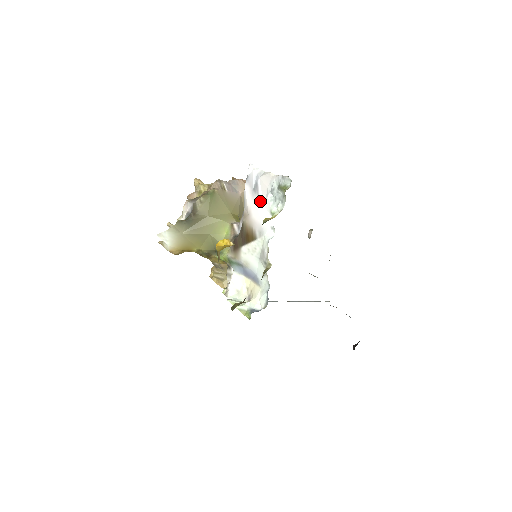
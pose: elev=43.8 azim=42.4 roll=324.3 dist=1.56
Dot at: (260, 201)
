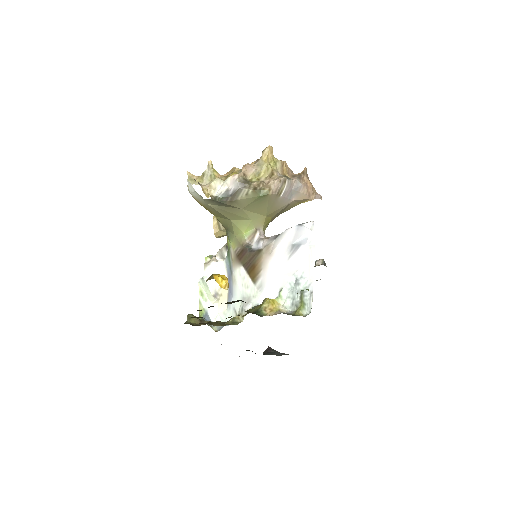
Dot at: (285, 265)
